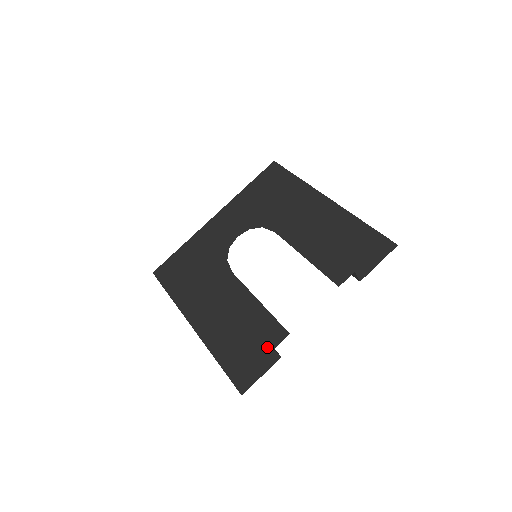
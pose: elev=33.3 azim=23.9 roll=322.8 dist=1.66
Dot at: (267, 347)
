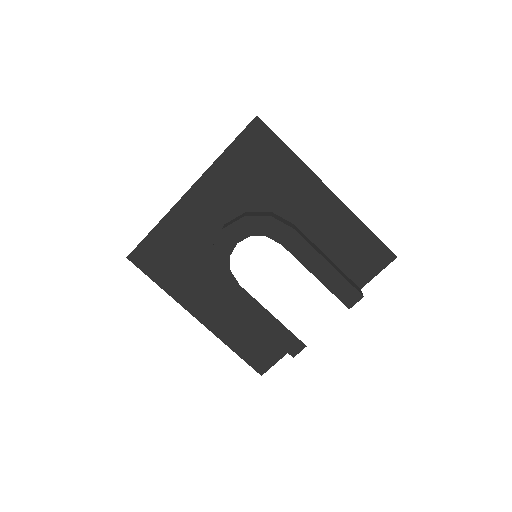
Dot at: occluded
